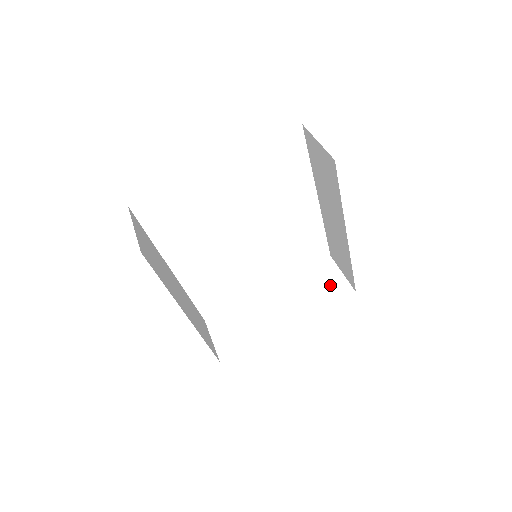
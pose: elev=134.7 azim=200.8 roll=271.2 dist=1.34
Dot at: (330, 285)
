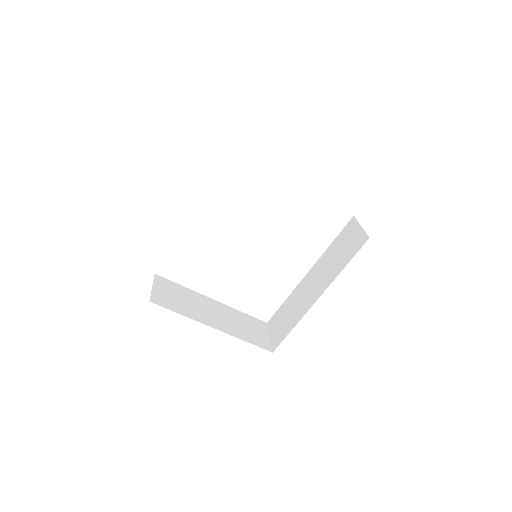
Dot at: (258, 335)
